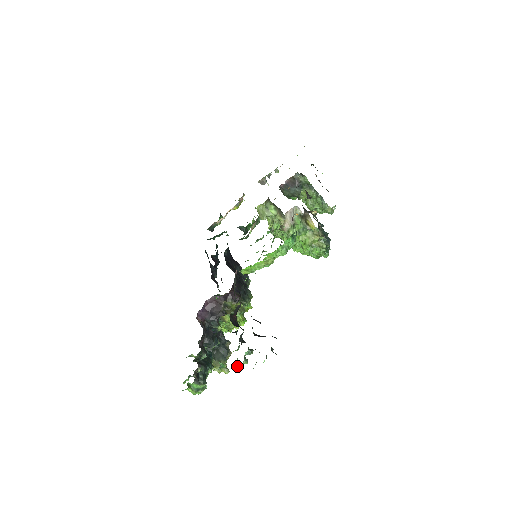
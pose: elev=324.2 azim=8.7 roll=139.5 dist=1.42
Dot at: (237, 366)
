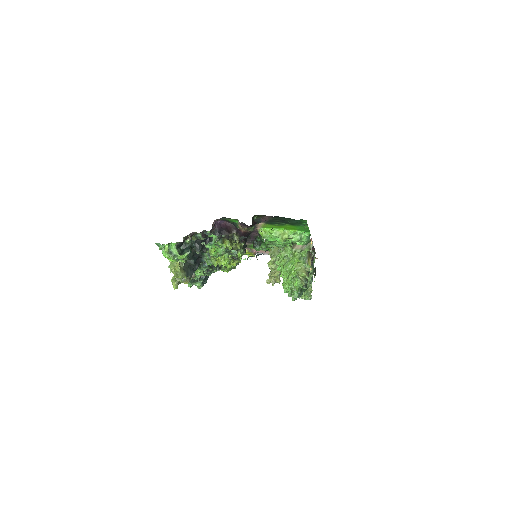
Dot at: (222, 250)
